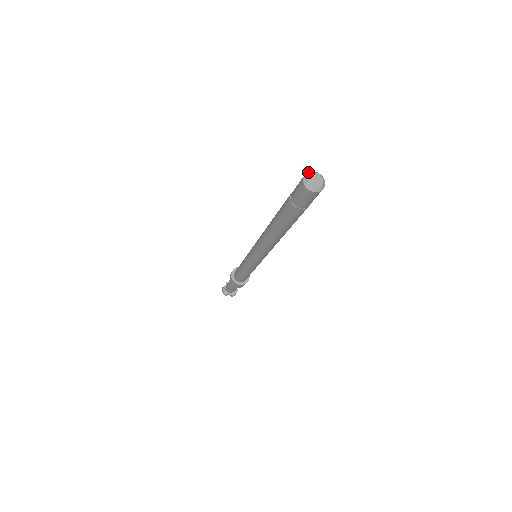
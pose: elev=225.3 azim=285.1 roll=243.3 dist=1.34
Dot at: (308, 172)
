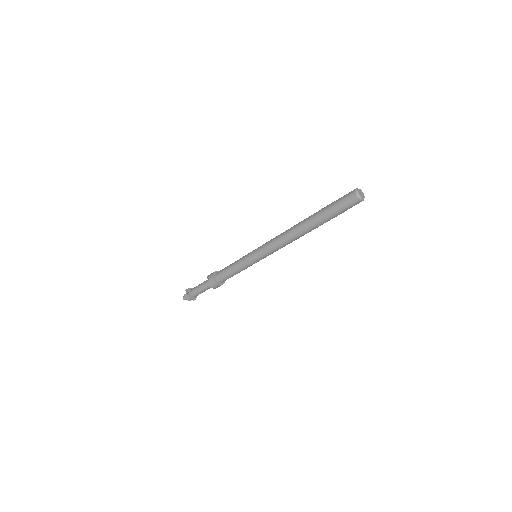
Dot at: (356, 189)
